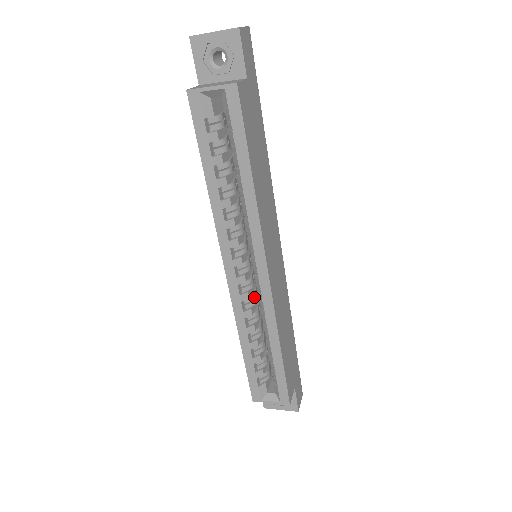
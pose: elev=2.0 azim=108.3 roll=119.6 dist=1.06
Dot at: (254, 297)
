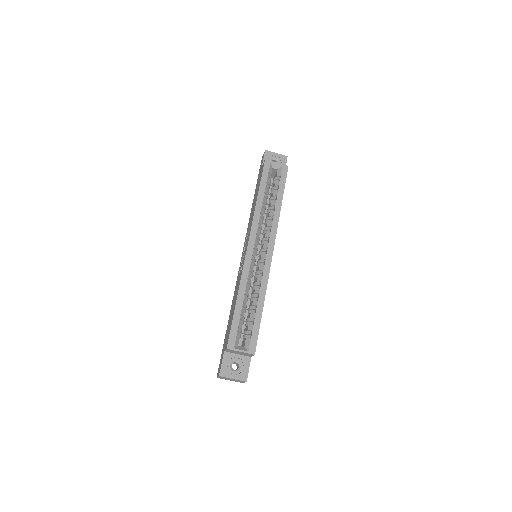
Dot at: occluded
